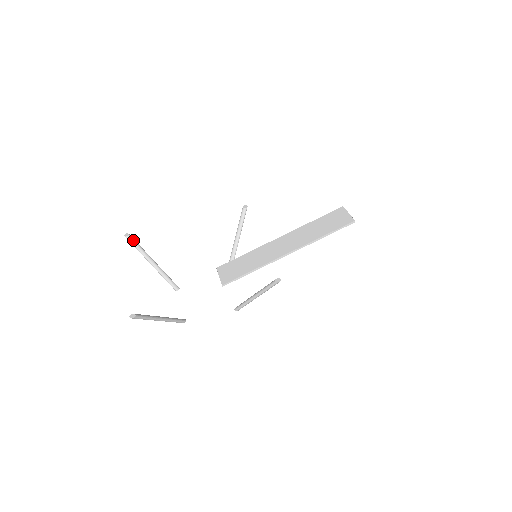
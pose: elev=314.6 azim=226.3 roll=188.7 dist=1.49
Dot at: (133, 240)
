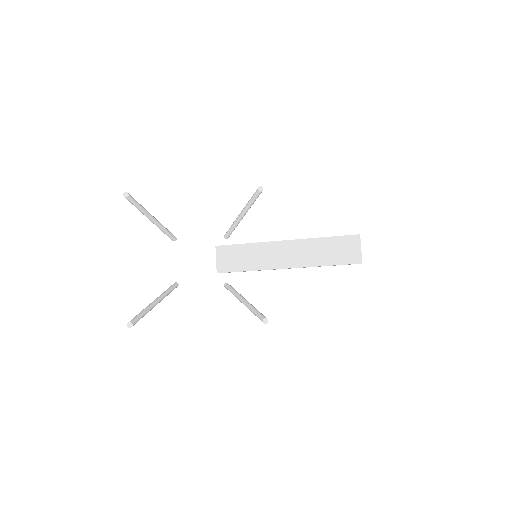
Dot at: (133, 200)
